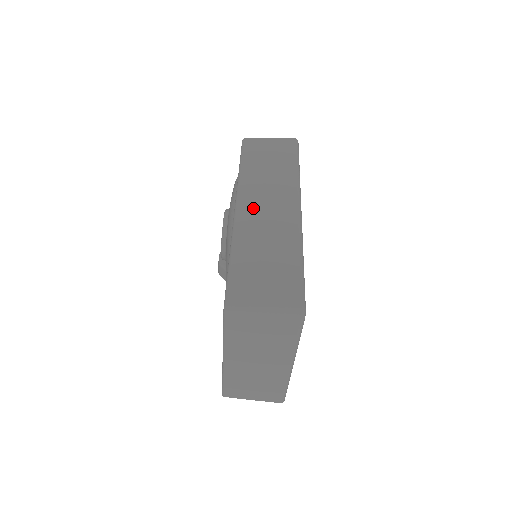
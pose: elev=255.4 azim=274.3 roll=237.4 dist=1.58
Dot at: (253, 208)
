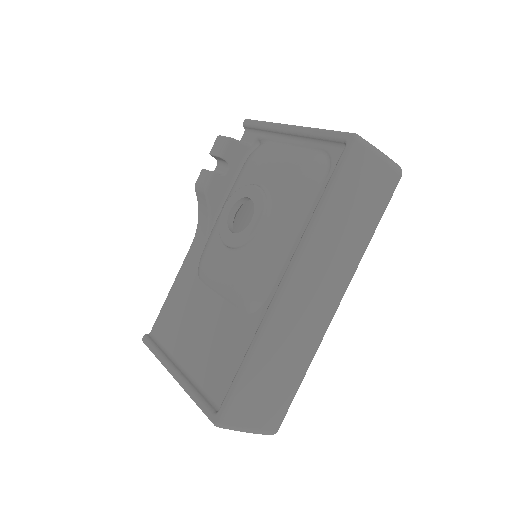
Dot at: (302, 294)
